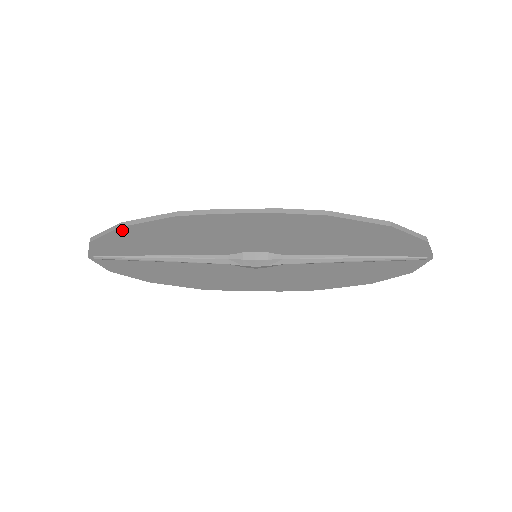
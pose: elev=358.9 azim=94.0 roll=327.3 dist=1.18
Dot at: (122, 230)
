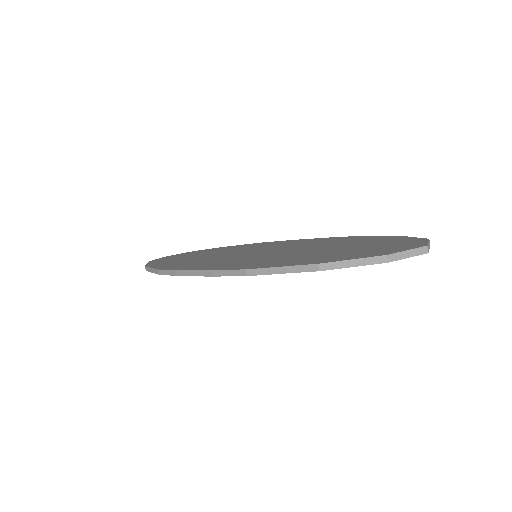
Dot at: occluded
